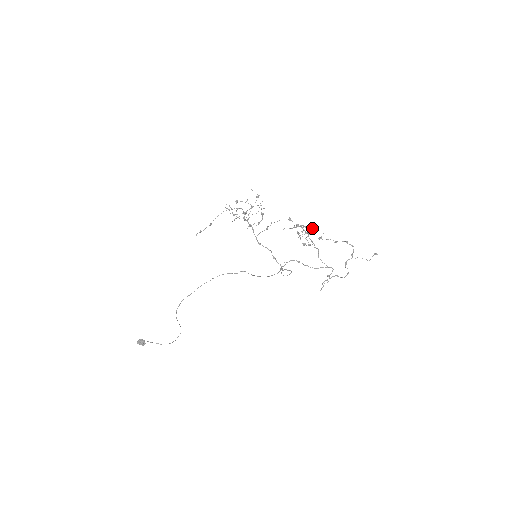
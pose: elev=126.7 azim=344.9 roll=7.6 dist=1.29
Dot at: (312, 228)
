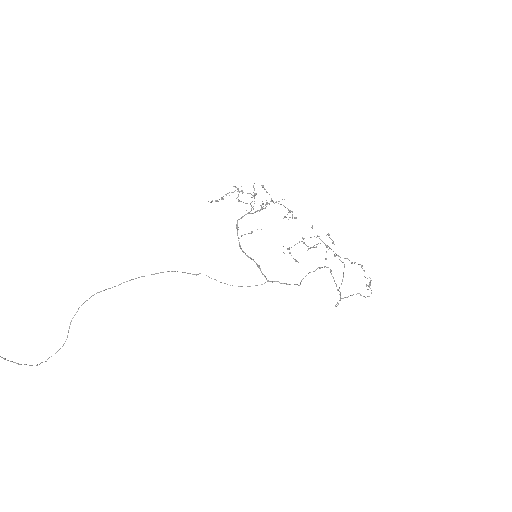
Dot at: occluded
